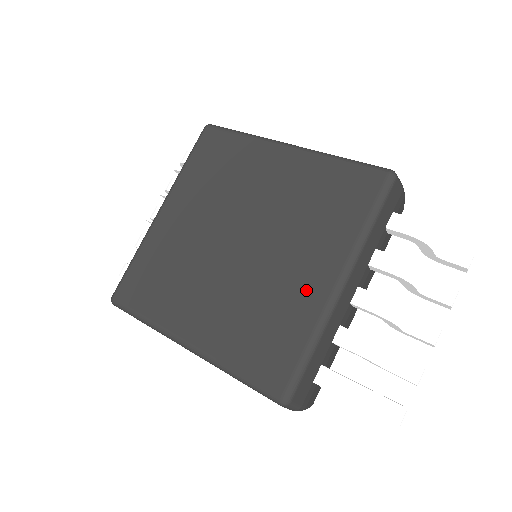
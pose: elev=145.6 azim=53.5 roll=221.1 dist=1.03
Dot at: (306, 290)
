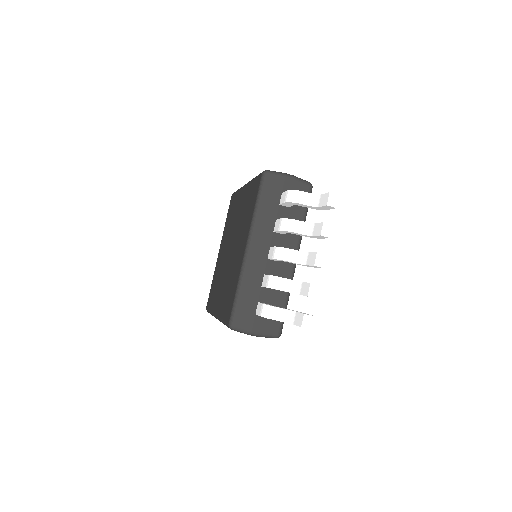
Dot at: (239, 260)
